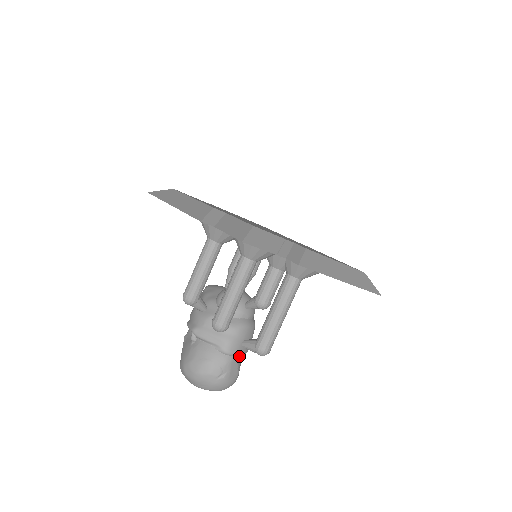
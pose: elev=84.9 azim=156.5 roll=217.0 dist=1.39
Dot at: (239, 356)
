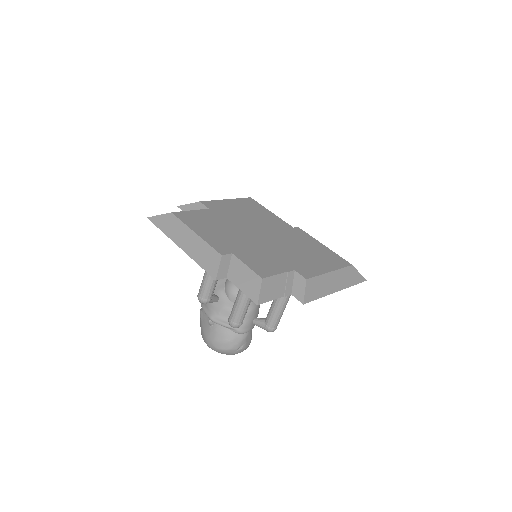
Dot at: (251, 329)
